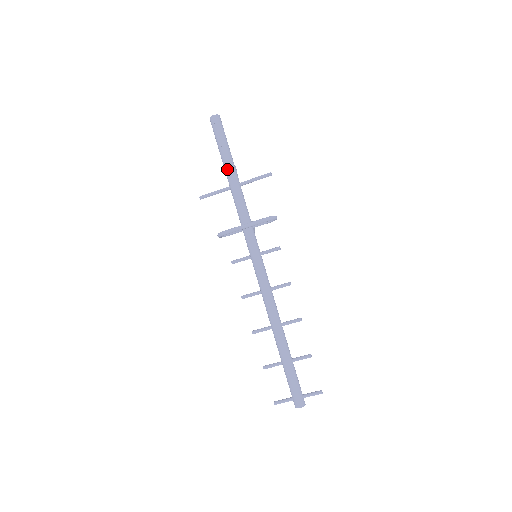
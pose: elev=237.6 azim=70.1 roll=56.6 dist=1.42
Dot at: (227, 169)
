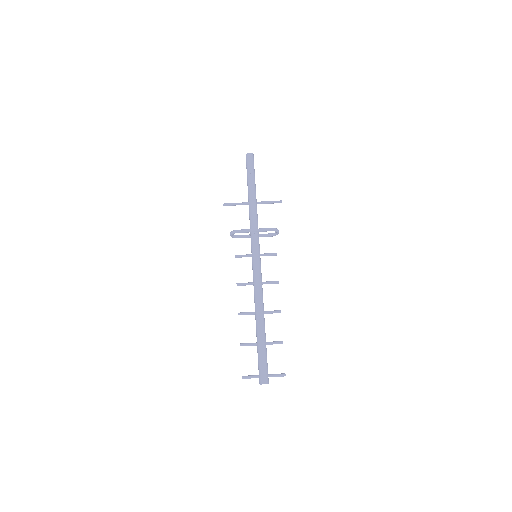
Dot at: (250, 189)
